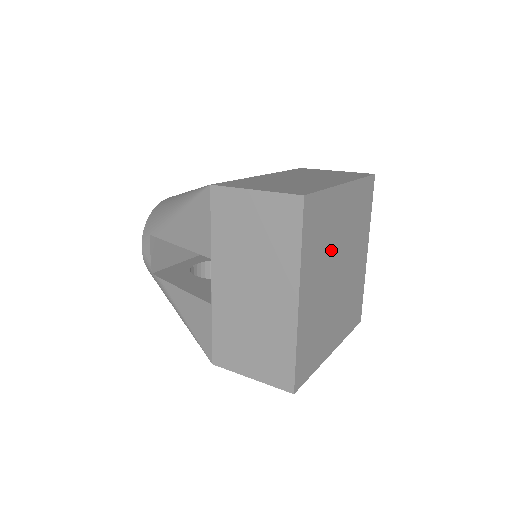
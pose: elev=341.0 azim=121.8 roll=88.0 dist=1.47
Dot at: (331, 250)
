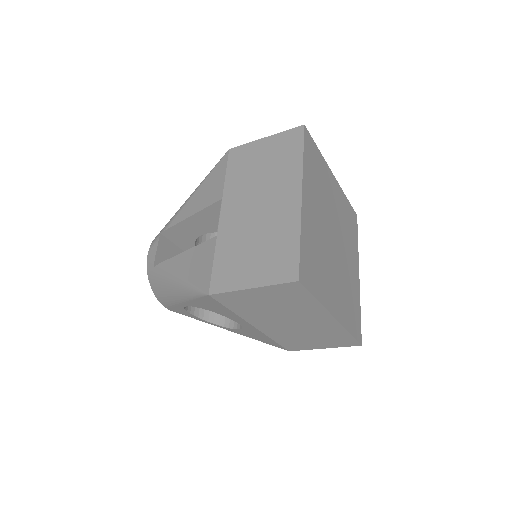
Dot at: (326, 207)
